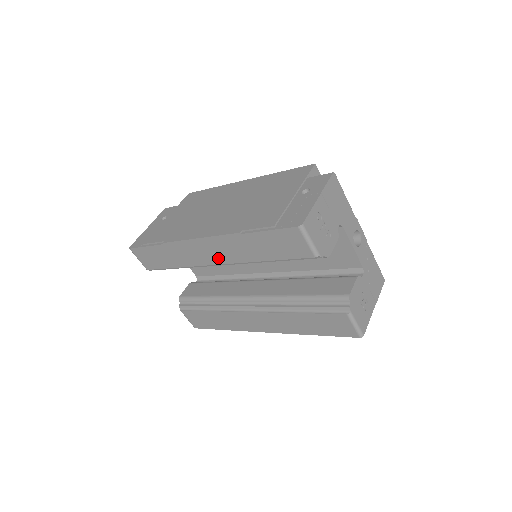
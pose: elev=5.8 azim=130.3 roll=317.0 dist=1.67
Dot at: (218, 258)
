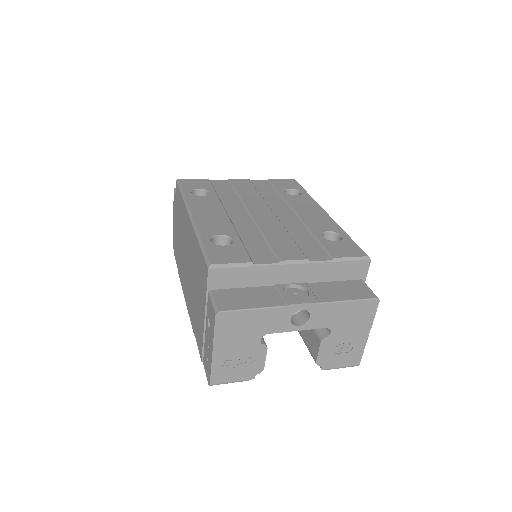
Dot at: occluded
